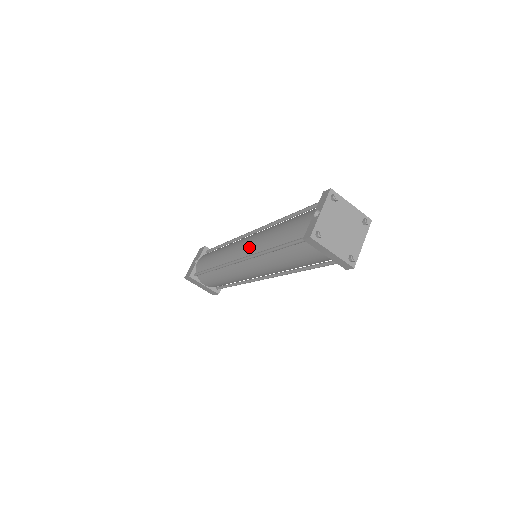
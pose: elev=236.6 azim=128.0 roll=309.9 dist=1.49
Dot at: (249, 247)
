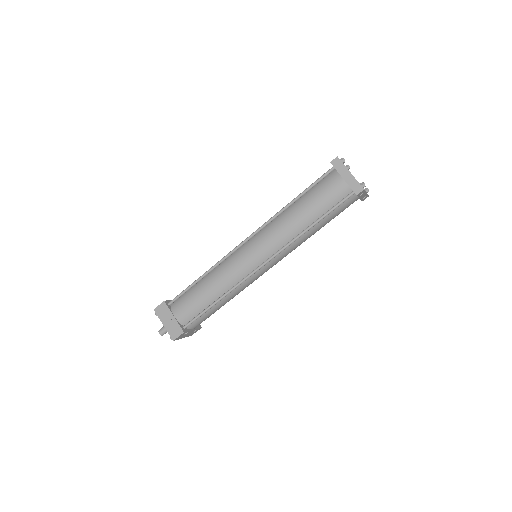
Dot at: occluded
